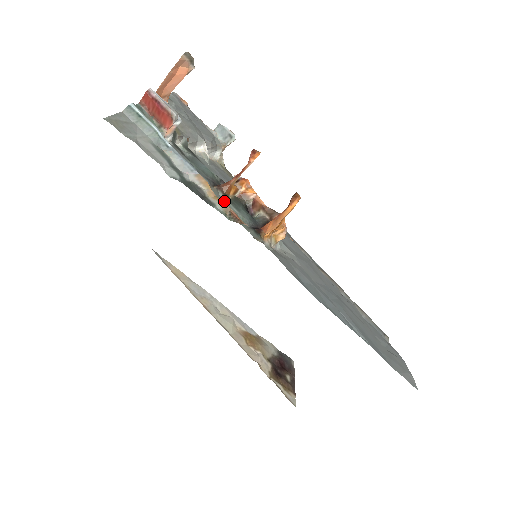
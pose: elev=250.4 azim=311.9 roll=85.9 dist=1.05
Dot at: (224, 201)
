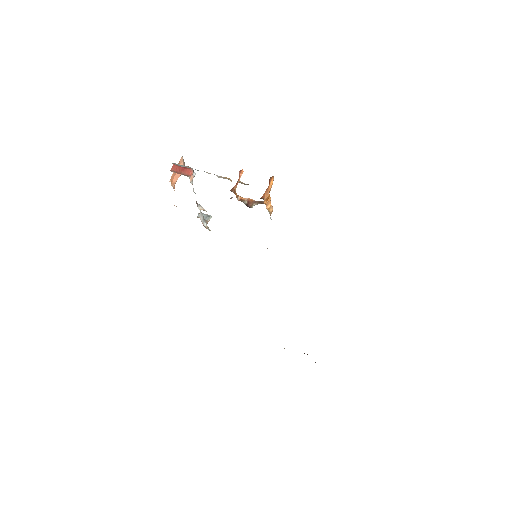
Dot at: occluded
